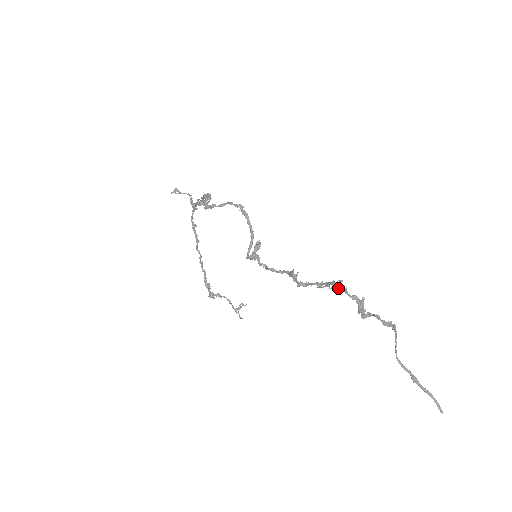
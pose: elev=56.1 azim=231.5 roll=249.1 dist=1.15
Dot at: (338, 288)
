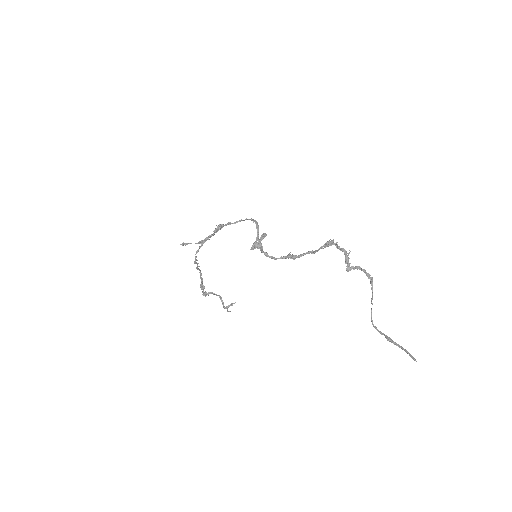
Dot at: (330, 244)
